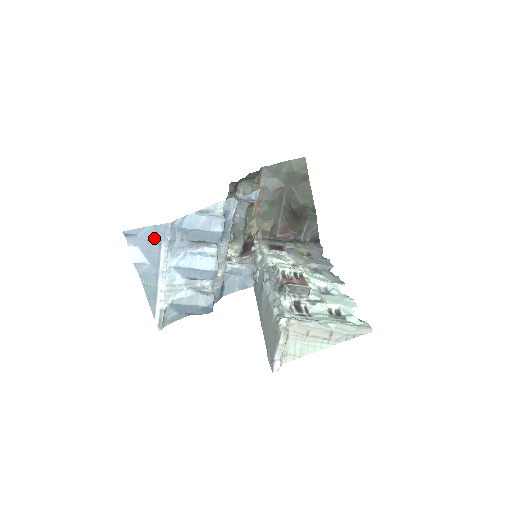
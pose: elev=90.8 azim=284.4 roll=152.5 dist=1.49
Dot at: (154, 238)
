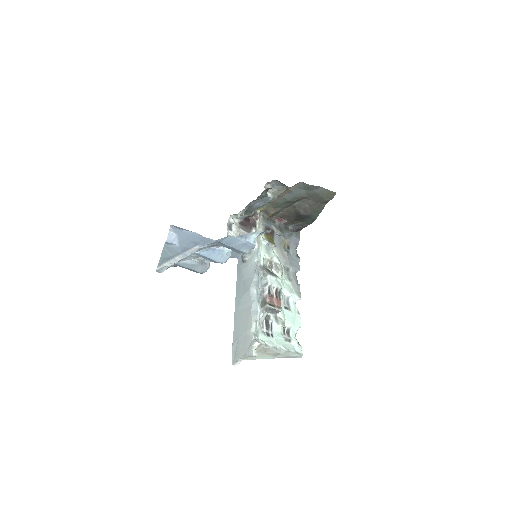
Dot at: (195, 240)
